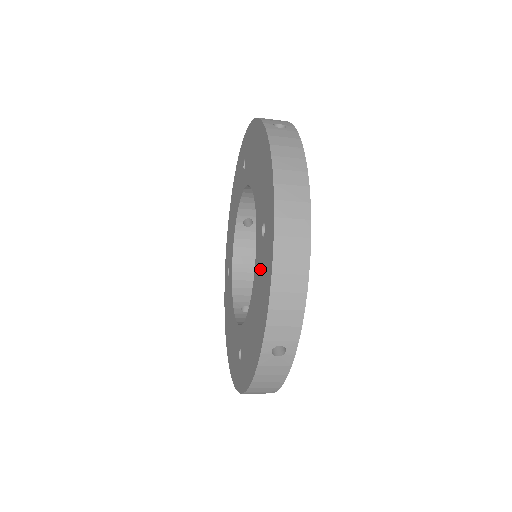
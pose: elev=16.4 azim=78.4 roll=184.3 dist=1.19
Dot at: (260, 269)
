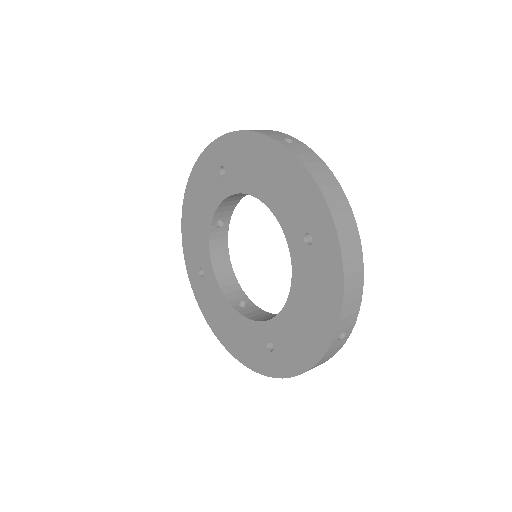
Dot at: (309, 273)
